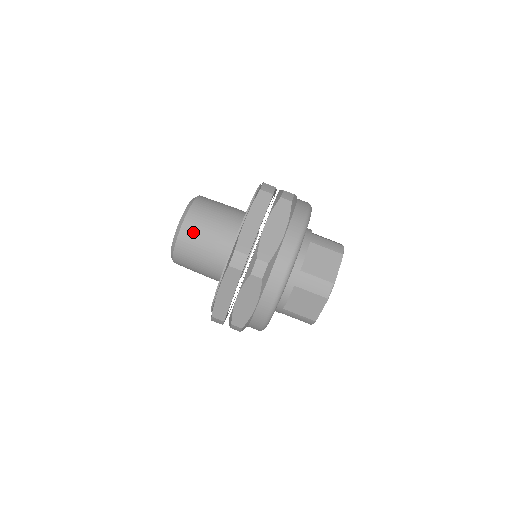
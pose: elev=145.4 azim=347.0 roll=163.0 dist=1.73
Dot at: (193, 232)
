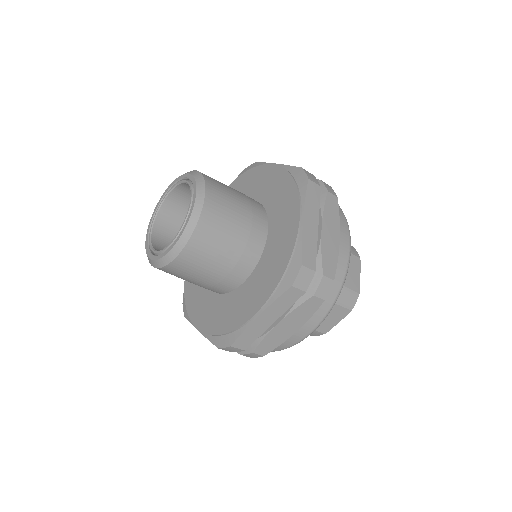
Dot at: (219, 184)
